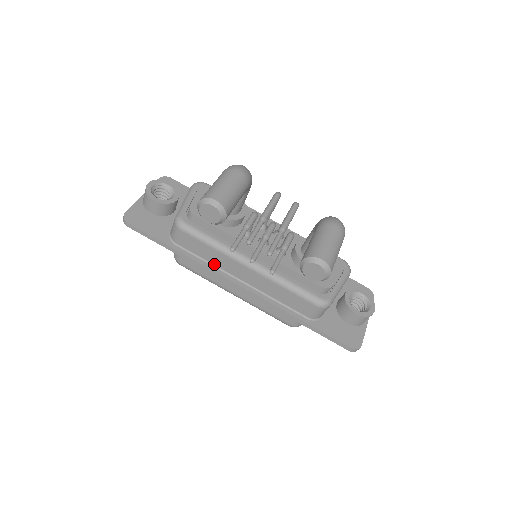
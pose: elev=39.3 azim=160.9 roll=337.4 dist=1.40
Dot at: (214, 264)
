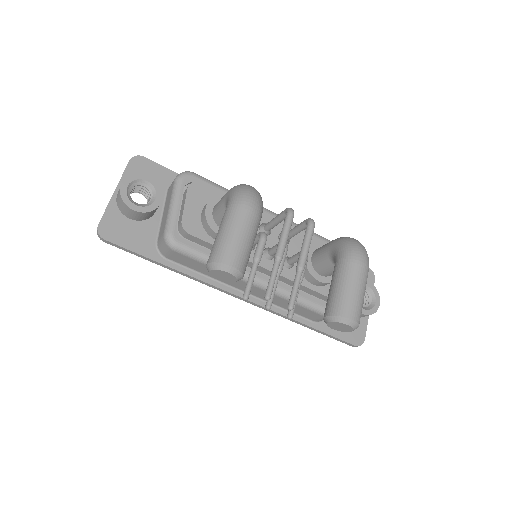
Dot at: (212, 277)
